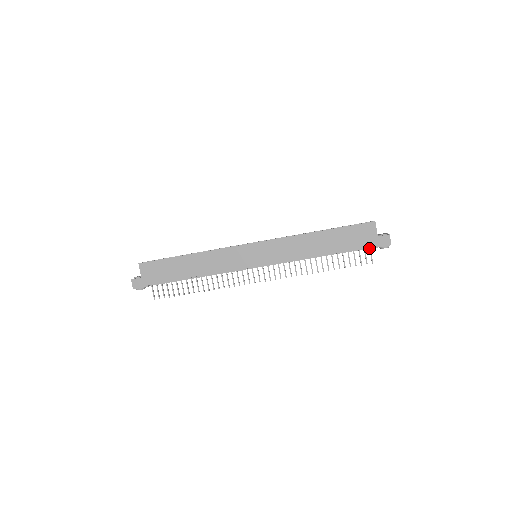
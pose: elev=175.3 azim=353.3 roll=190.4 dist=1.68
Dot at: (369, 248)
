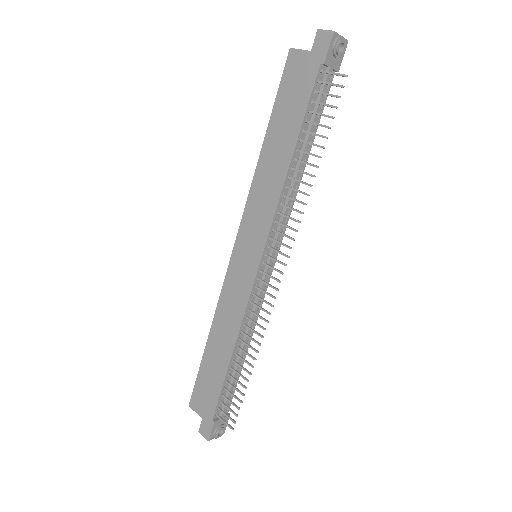
Dot at: (323, 74)
